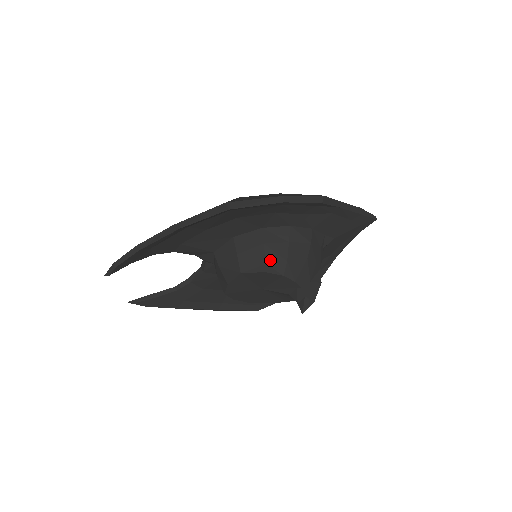
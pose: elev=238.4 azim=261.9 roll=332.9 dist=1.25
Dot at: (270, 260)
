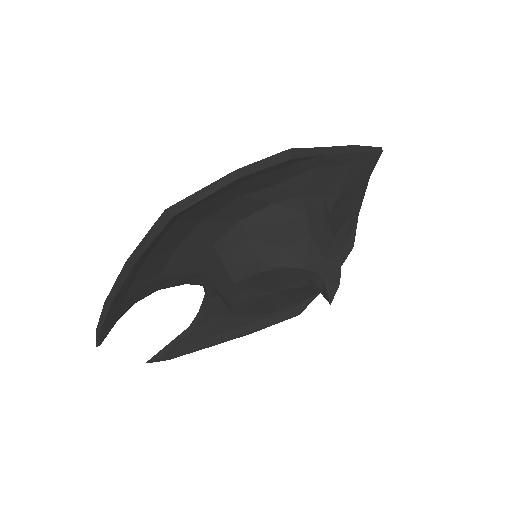
Dot at: (262, 255)
